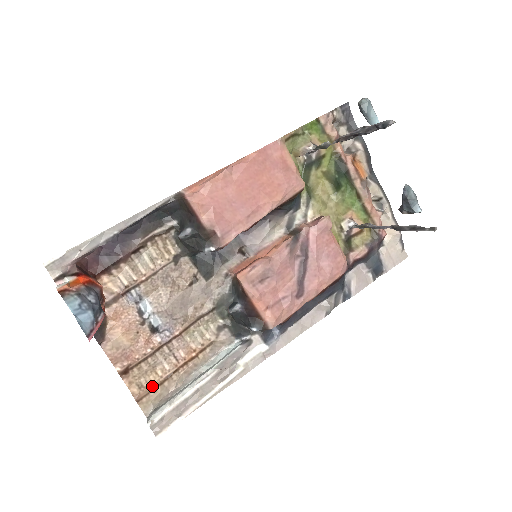
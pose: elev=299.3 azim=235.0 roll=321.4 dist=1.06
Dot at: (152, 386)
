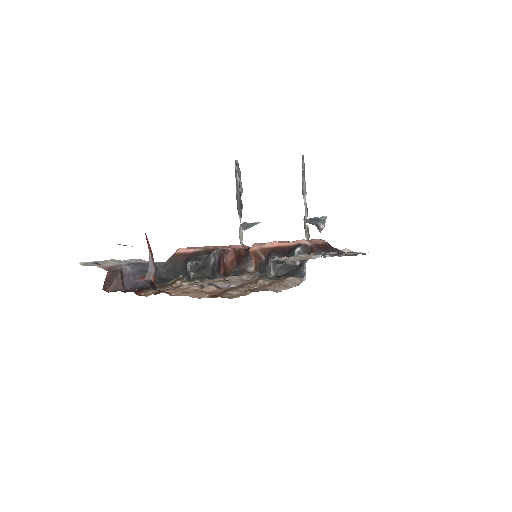
Dot at: occluded
